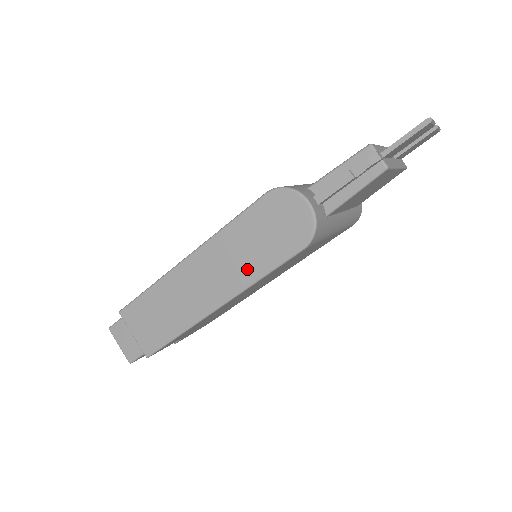
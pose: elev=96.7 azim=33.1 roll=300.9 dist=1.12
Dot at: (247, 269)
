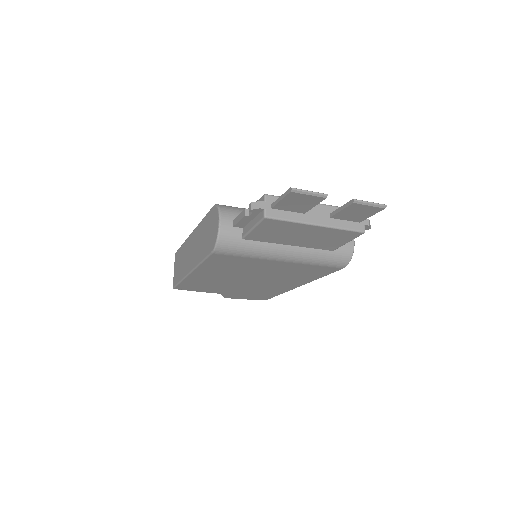
Dot at: (199, 253)
